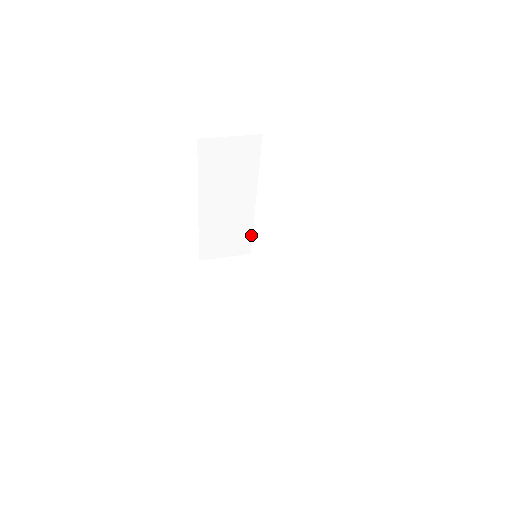
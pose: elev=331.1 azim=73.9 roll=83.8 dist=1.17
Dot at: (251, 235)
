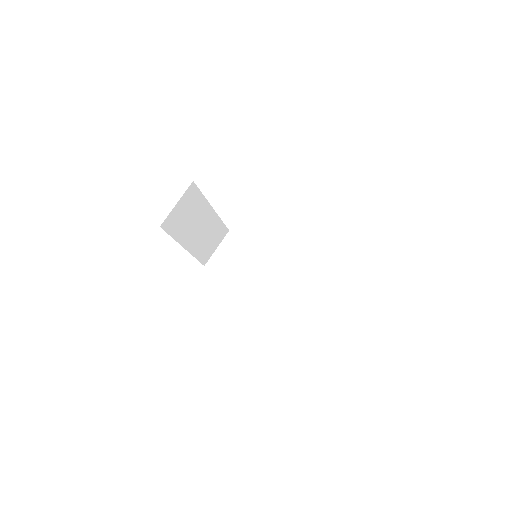
Dot at: (223, 224)
